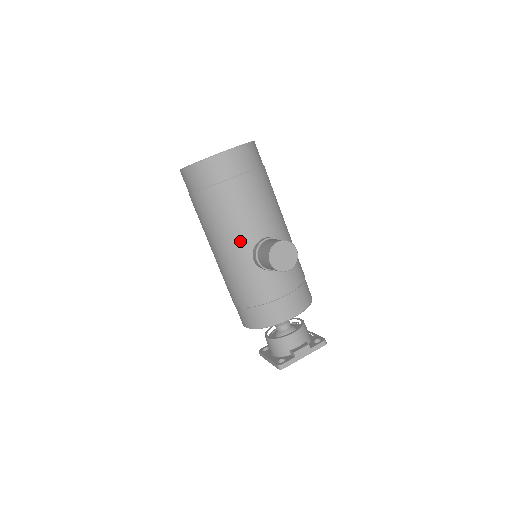
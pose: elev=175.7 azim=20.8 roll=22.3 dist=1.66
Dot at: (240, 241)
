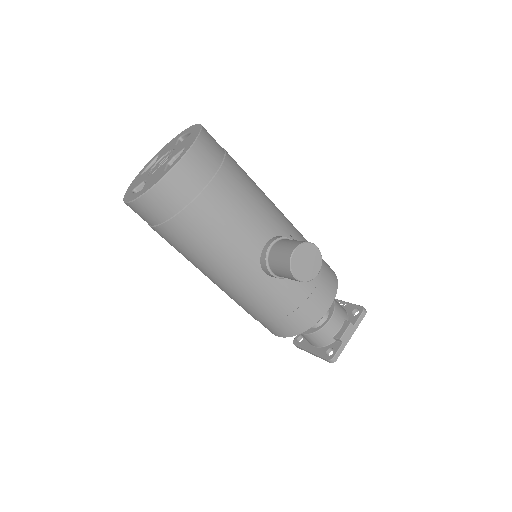
Dot at: (241, 259)
